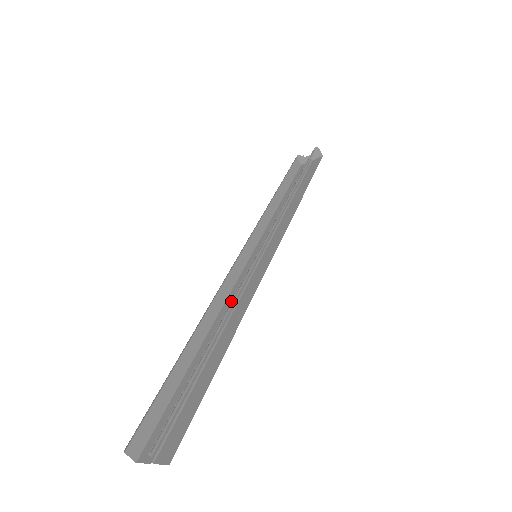
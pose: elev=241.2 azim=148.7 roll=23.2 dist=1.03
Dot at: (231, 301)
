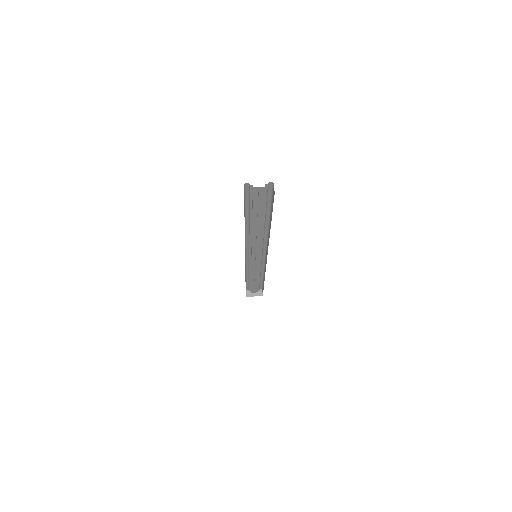
Dot at: (261, 234)
